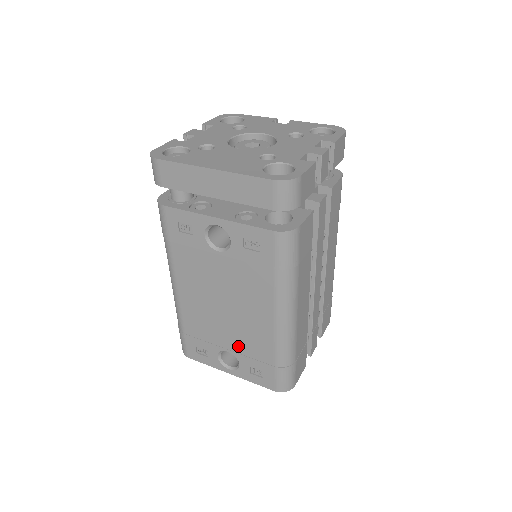
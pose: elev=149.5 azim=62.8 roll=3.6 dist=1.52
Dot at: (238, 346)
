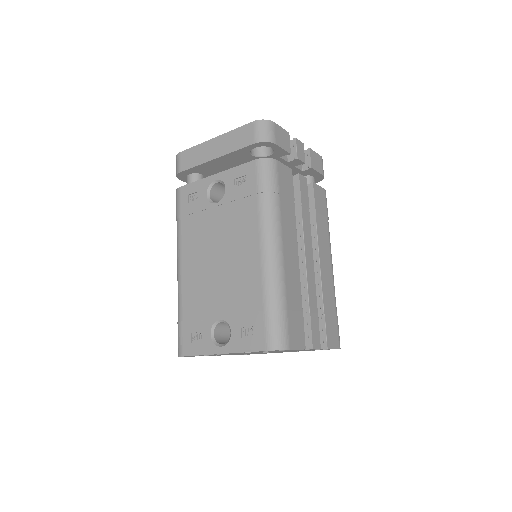
Dot at: (230, 305)
